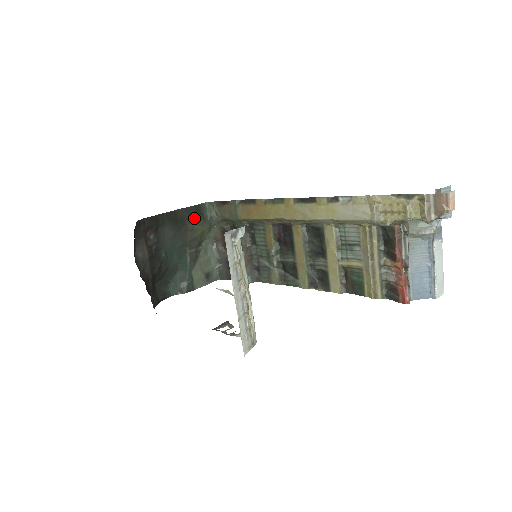
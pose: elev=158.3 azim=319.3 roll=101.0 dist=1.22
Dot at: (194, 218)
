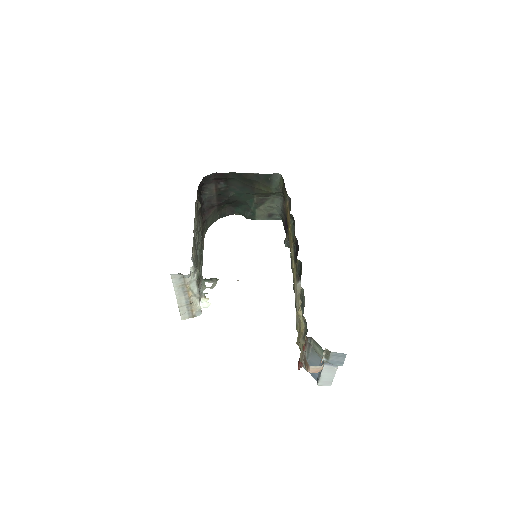
Dot at: (262, 183)
